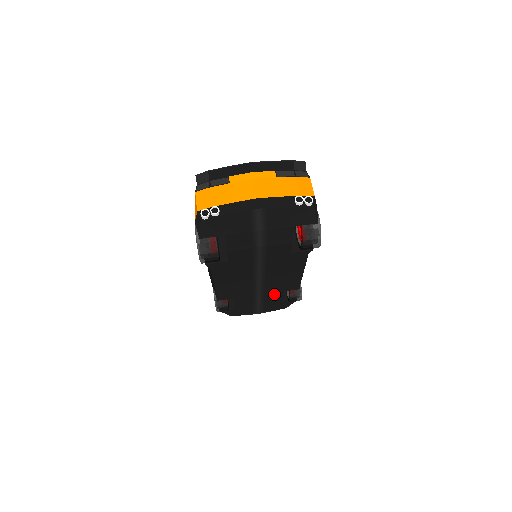
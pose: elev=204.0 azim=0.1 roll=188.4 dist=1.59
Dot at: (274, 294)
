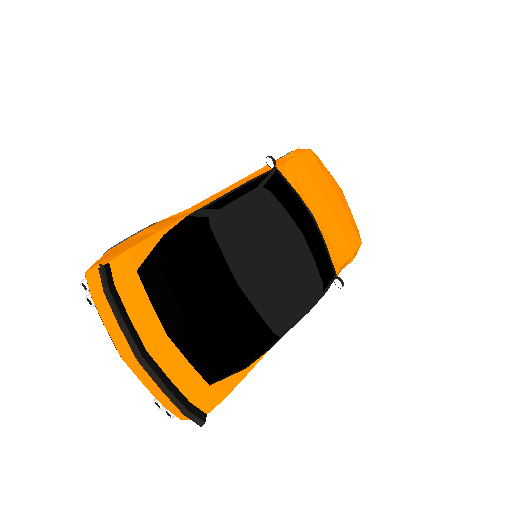
Dot at: occluded
